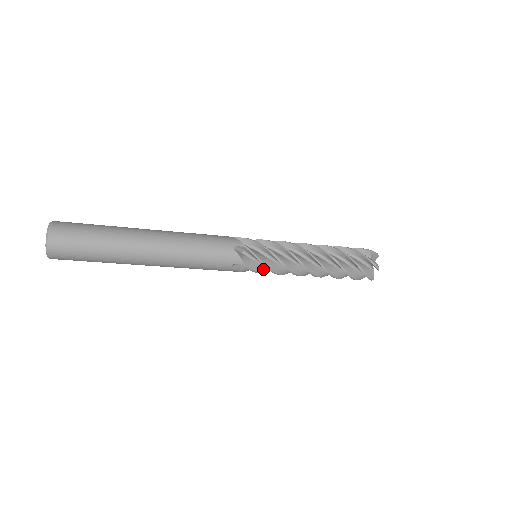
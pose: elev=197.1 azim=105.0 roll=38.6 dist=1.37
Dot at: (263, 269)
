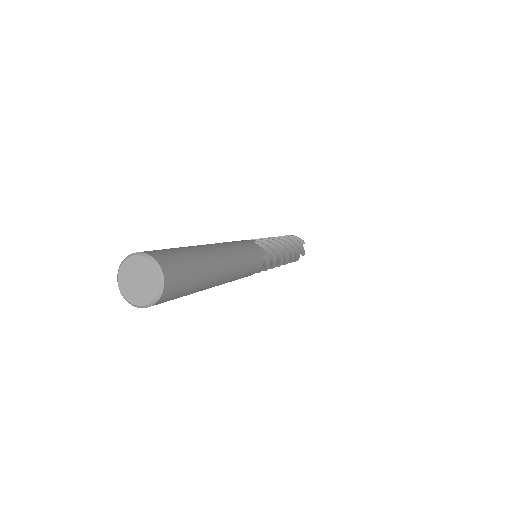
Dot at: occluded
